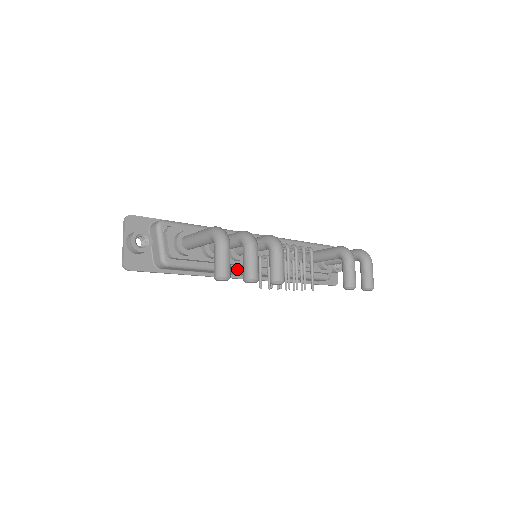
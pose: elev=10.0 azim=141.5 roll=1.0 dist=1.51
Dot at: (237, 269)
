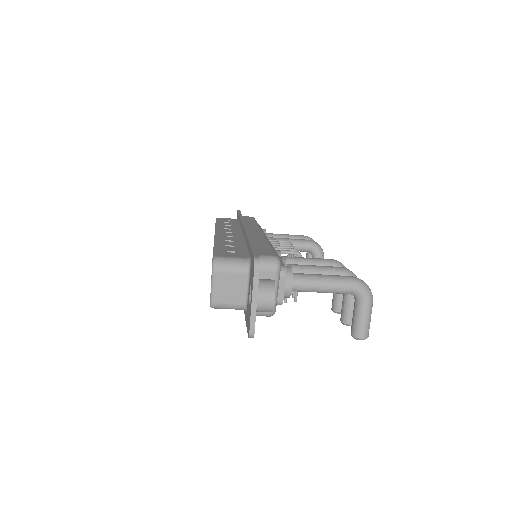
Dot at: occluded
